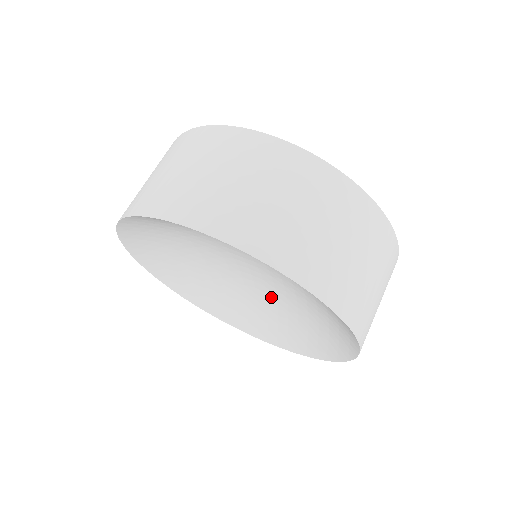
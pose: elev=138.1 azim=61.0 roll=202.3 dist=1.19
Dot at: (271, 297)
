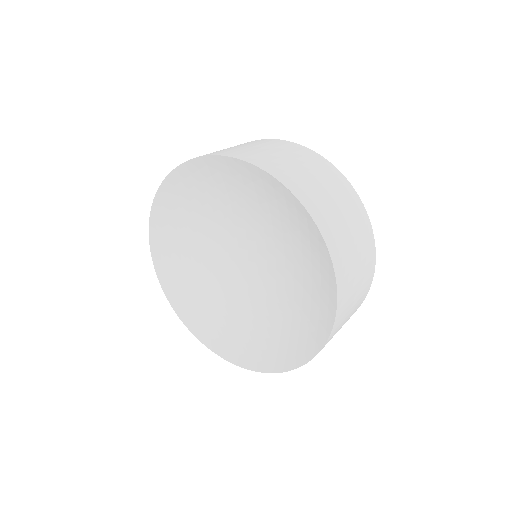
Dot at: (261, 300)
